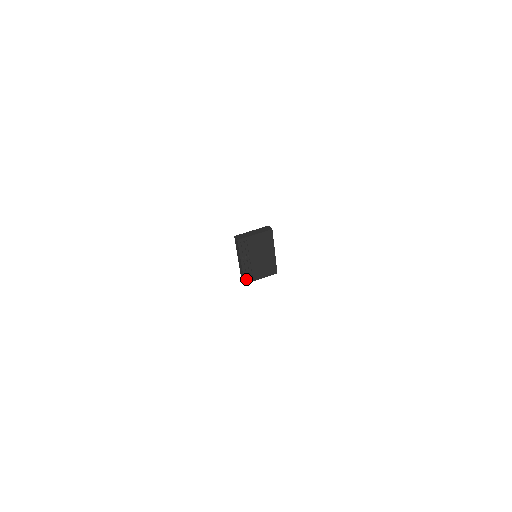
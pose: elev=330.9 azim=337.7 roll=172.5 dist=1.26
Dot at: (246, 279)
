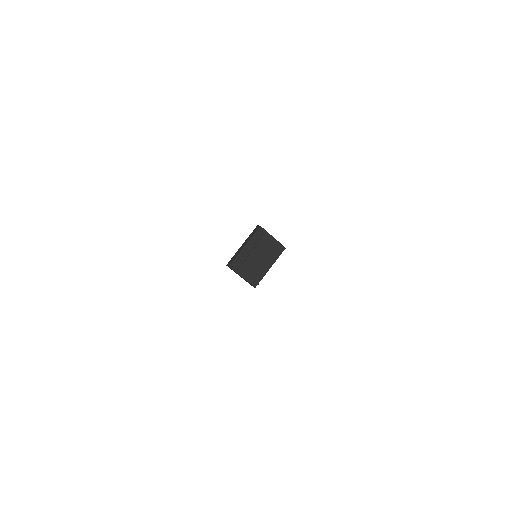
Dot at: (233, 264)
